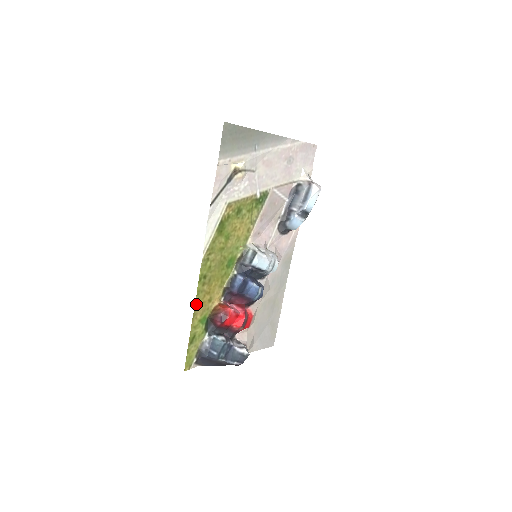
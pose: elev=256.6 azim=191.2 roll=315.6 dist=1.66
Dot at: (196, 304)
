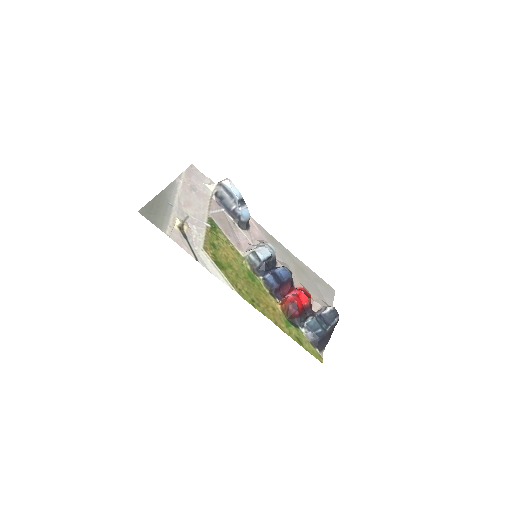
Dot at: (272, 320)
